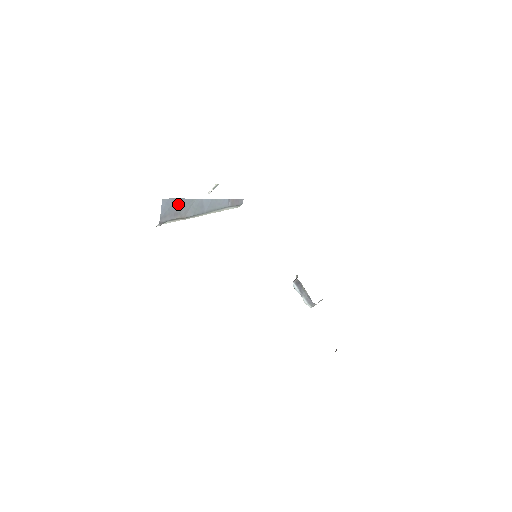
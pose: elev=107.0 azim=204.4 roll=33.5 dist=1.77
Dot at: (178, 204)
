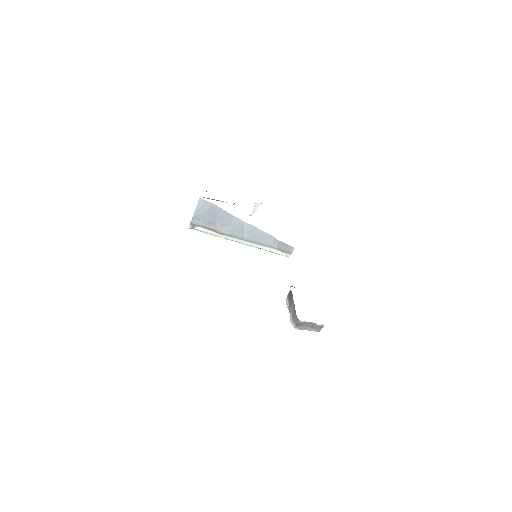
Dot at: (215, 212)
